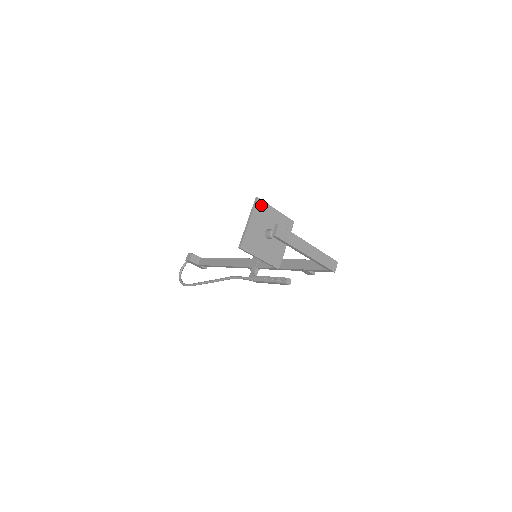
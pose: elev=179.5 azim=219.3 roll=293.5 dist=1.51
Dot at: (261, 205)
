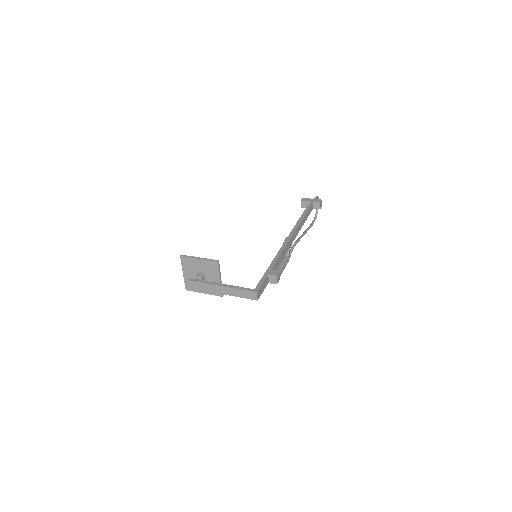
Dot at: (185, 260)
